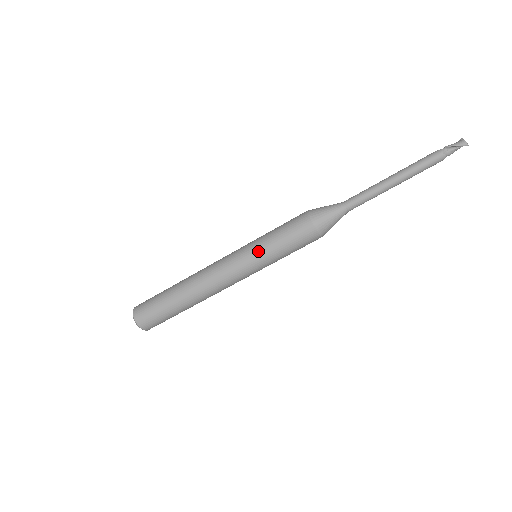
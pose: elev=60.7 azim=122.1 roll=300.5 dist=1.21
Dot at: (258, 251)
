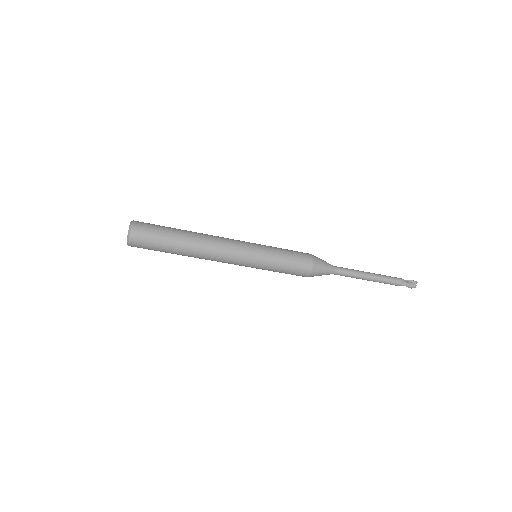
Dot at: occluded
